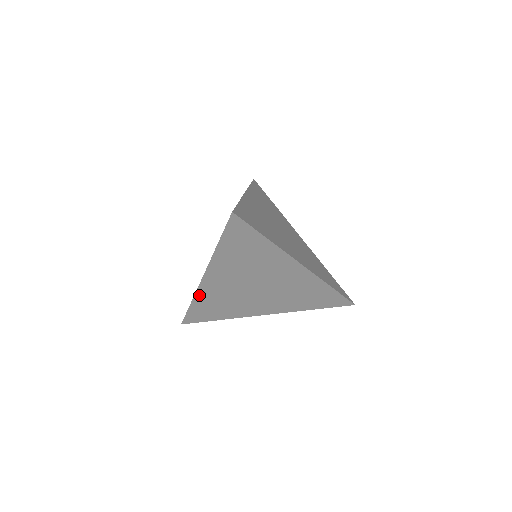
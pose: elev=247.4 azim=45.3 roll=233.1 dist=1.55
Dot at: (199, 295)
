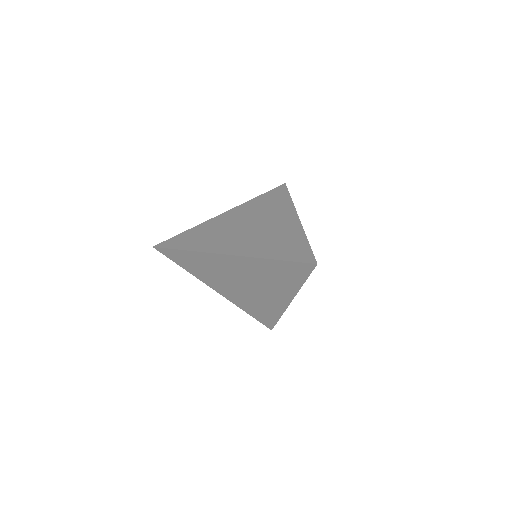
Dot at: (203, 254)
